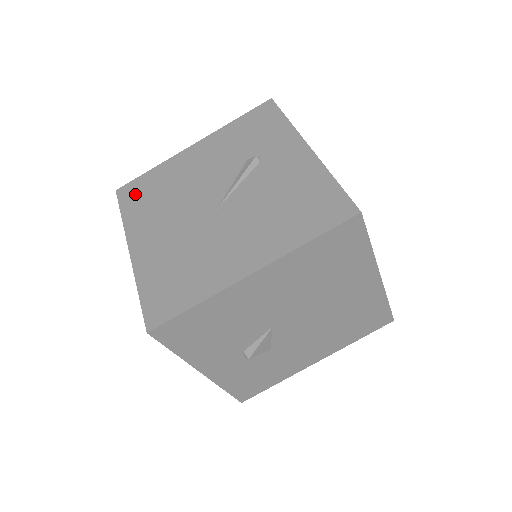
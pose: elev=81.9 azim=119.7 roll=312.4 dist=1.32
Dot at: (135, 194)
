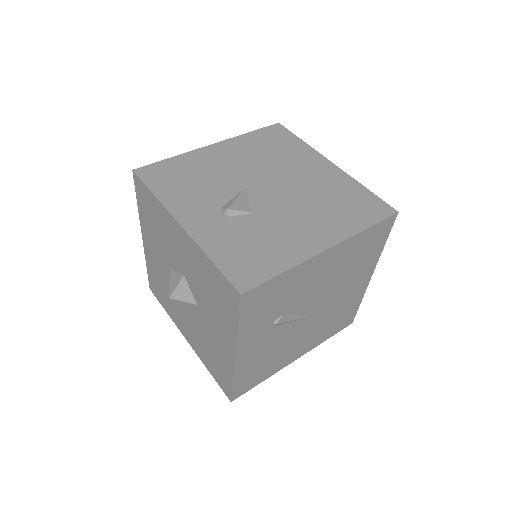
Dot at: occluded
